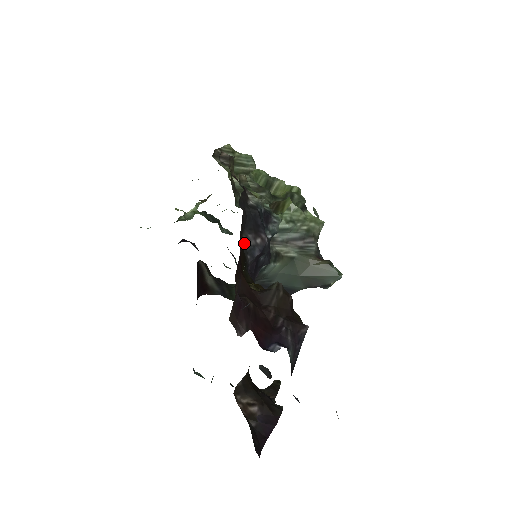
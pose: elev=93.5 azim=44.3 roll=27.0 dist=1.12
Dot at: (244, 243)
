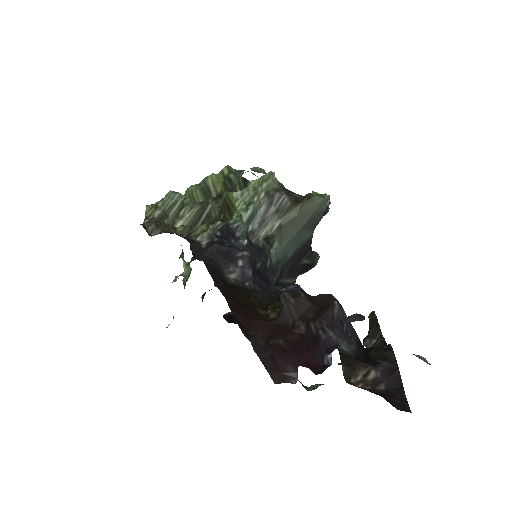
Dot at: (233, 280)
